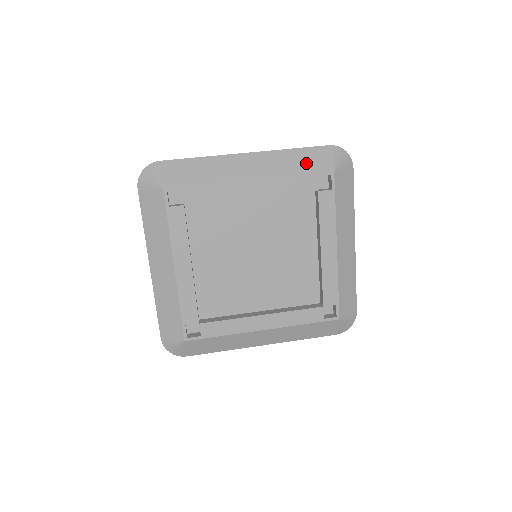
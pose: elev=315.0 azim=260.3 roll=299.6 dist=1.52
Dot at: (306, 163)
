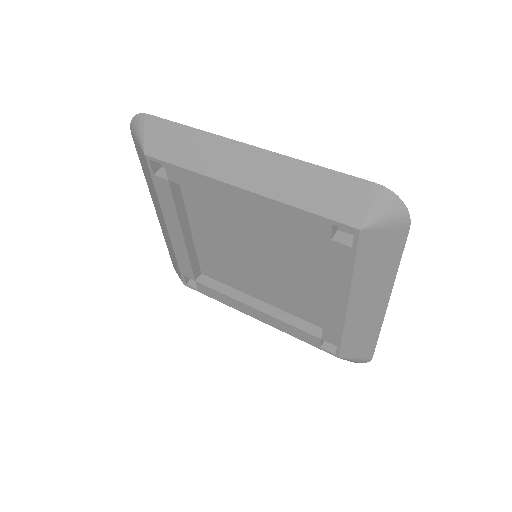
Dot at: (324, 197)
